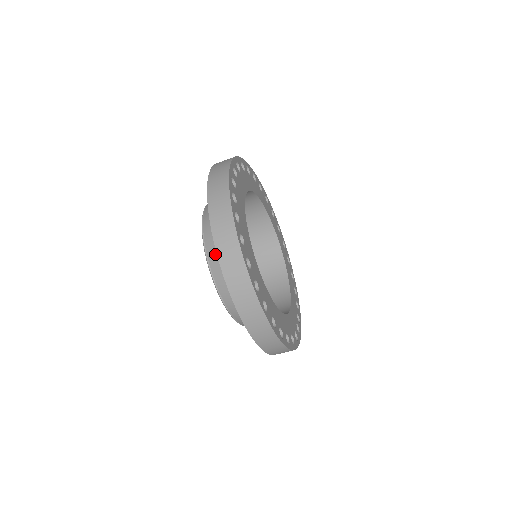
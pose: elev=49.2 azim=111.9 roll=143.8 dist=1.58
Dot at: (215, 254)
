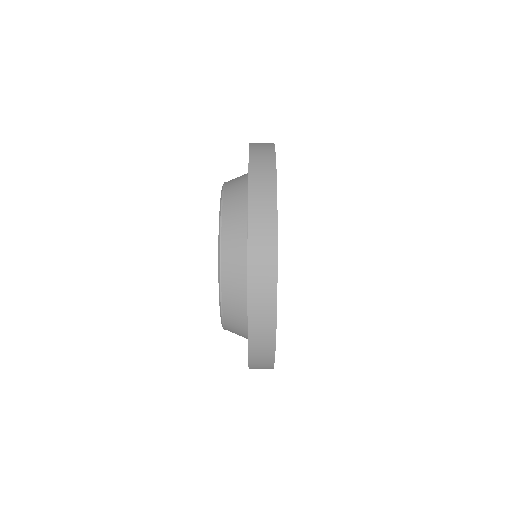
Dot at: (234, 191)
